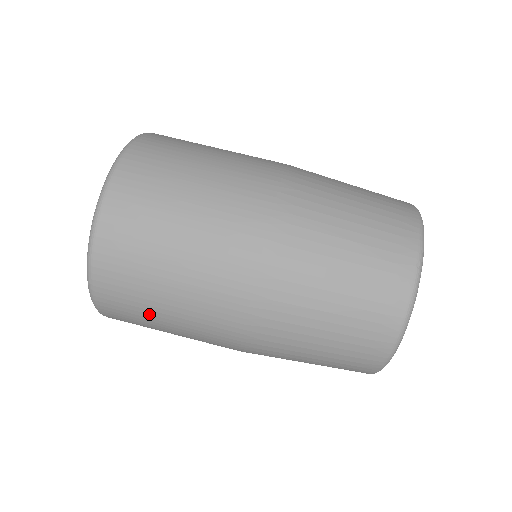
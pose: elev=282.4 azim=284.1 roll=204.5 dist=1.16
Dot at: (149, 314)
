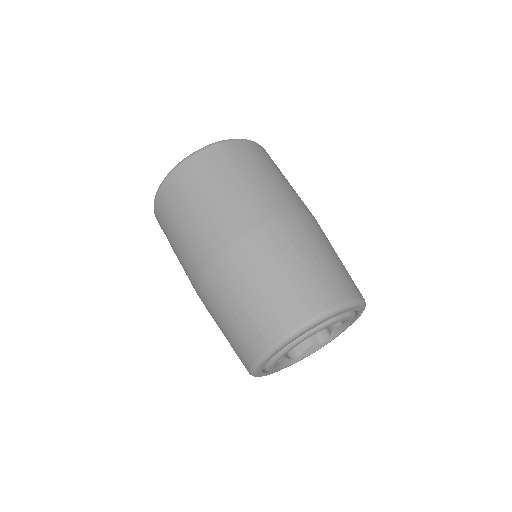
Dot at: (221, 177)
